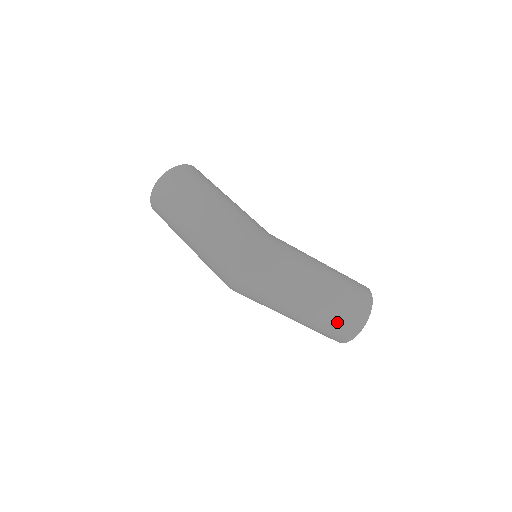
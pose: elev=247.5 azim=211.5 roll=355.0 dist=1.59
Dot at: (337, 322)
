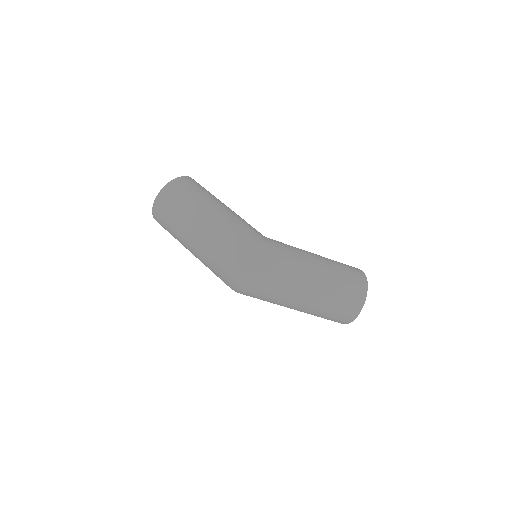
Dot at: (336, 309)
